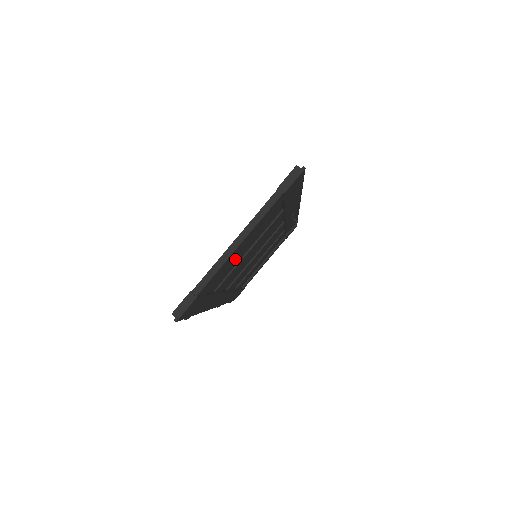
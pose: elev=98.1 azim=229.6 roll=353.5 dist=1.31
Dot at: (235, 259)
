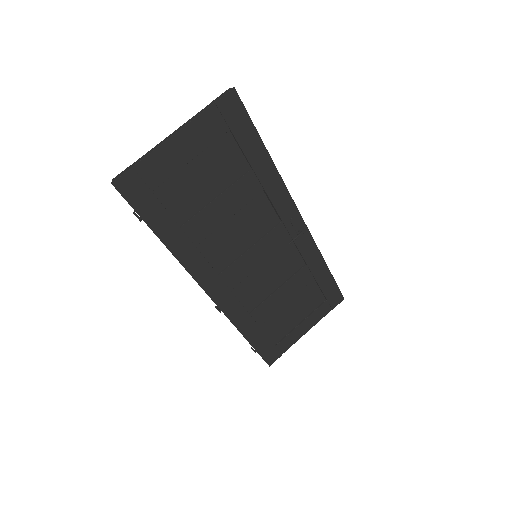
Dot at: (193, 185)
